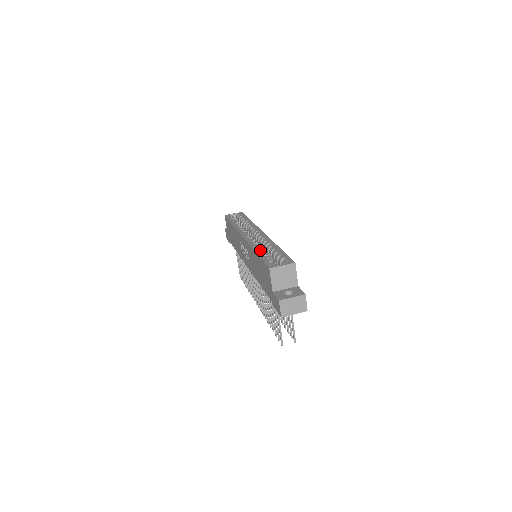
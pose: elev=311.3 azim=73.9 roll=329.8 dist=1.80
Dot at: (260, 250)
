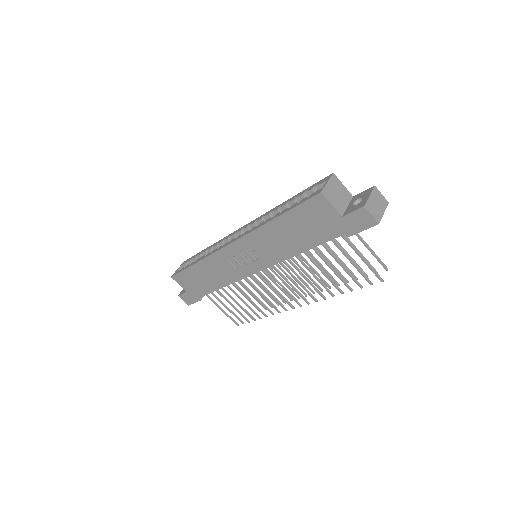
Dot at: (275, 215)
